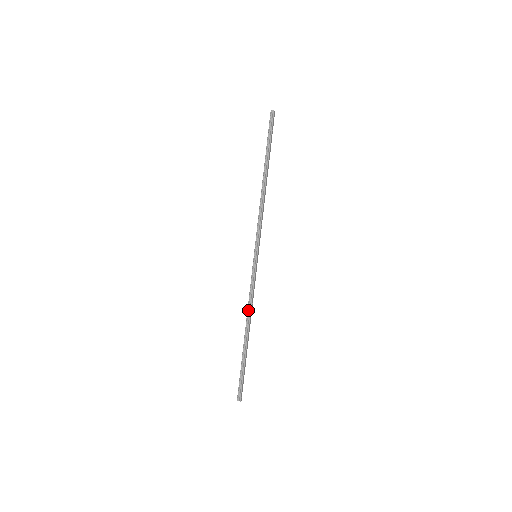
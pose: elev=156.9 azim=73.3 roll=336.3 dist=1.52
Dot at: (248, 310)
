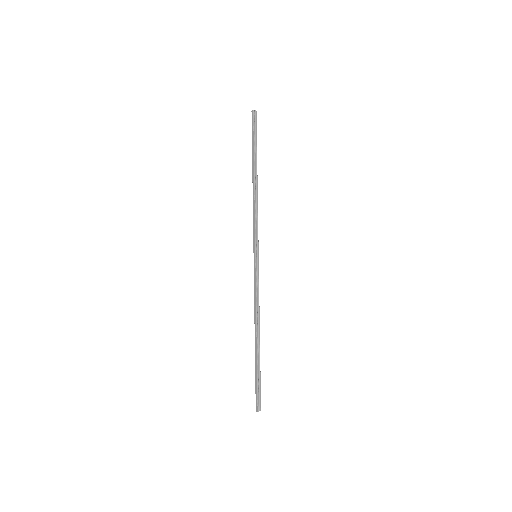
Dot at: (257, 313)
